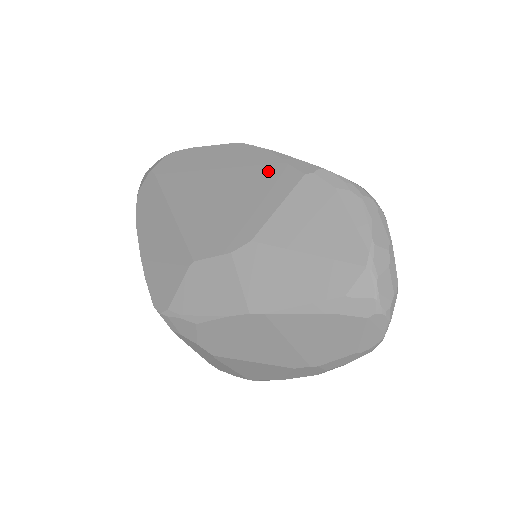
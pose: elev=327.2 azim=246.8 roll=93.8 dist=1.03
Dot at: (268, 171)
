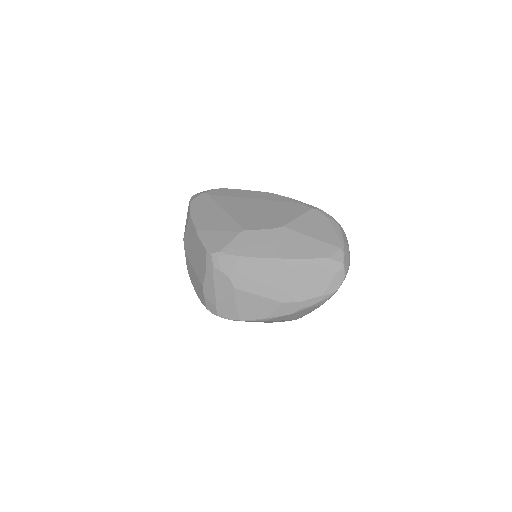
Dot at: (290, 204)
